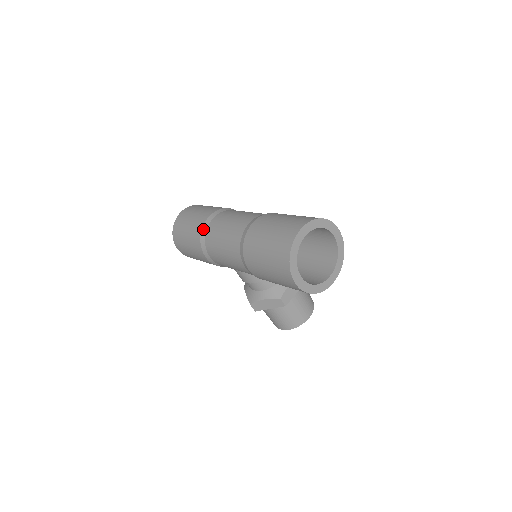
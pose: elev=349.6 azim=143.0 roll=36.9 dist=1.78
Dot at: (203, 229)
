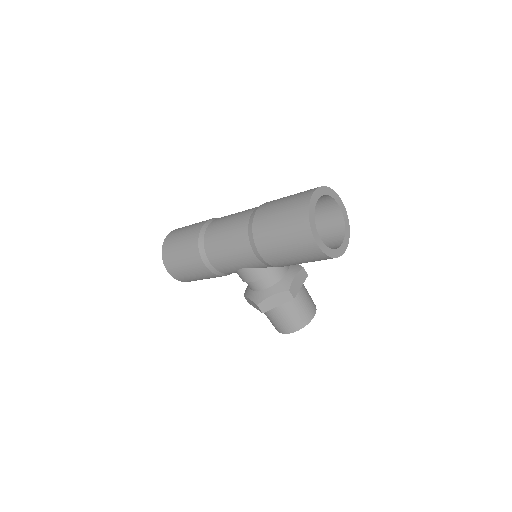
Dot at: (200, 236)
